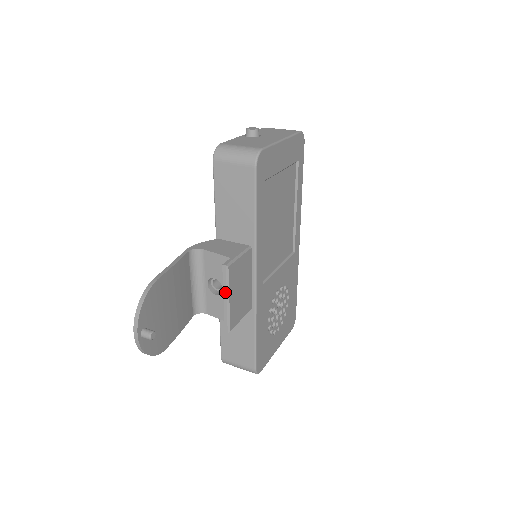
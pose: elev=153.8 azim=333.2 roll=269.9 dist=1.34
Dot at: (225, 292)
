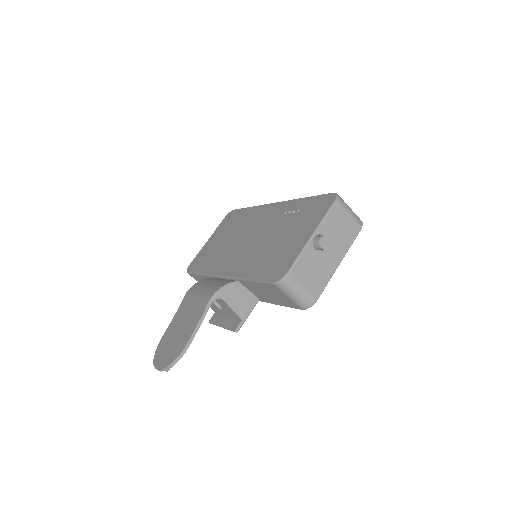
Dot at: (225, 328)
